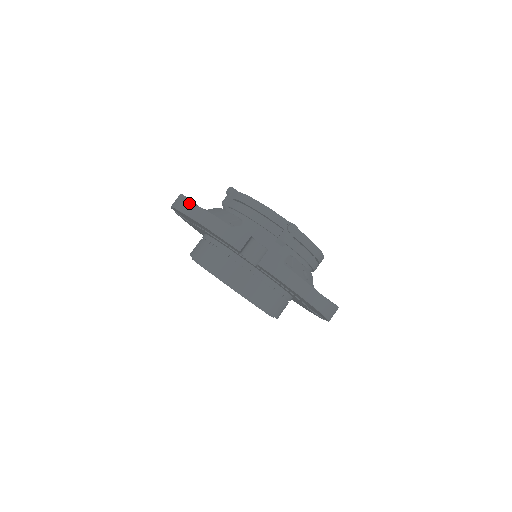
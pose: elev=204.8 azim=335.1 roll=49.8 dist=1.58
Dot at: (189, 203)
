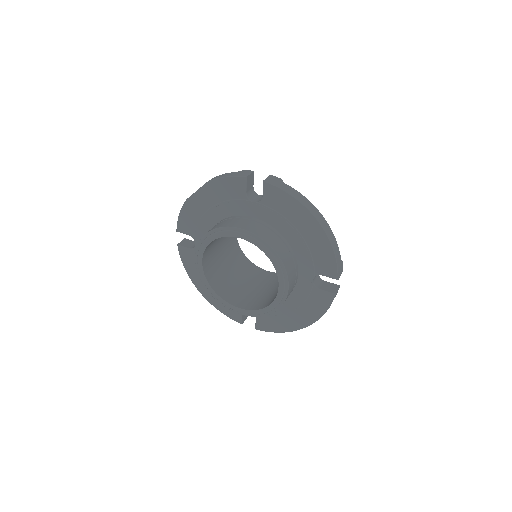
Dot at: occluded
